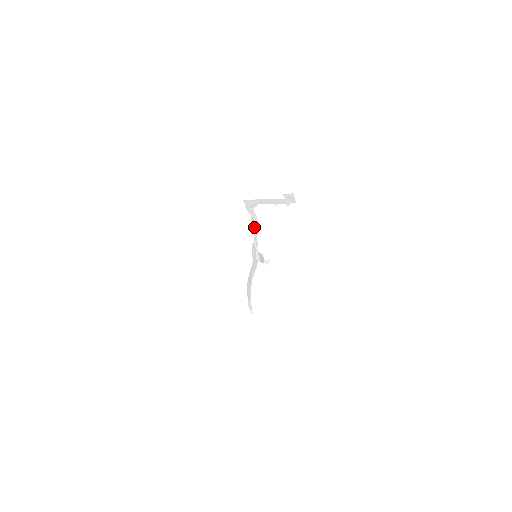
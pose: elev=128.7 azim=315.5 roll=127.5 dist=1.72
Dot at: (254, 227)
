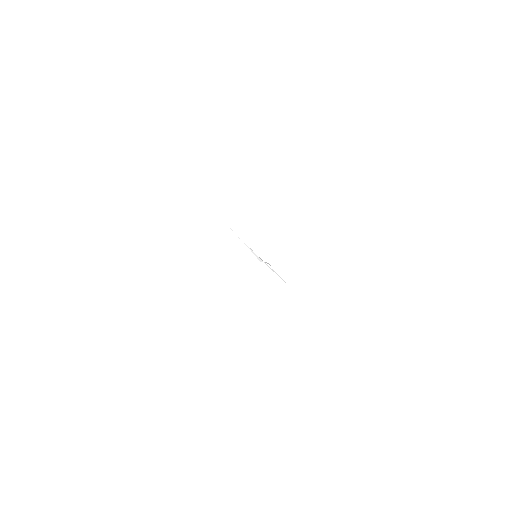
Dot at: occluded
